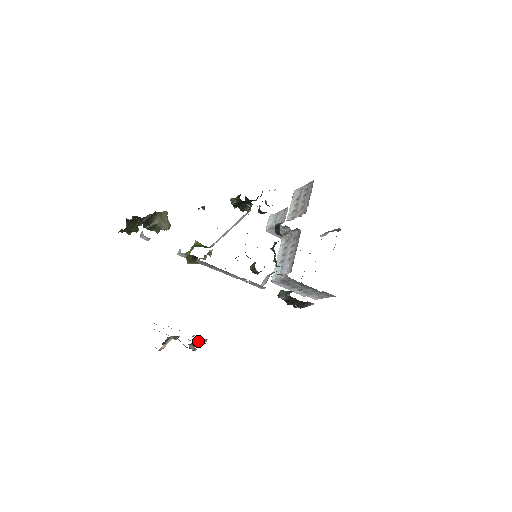
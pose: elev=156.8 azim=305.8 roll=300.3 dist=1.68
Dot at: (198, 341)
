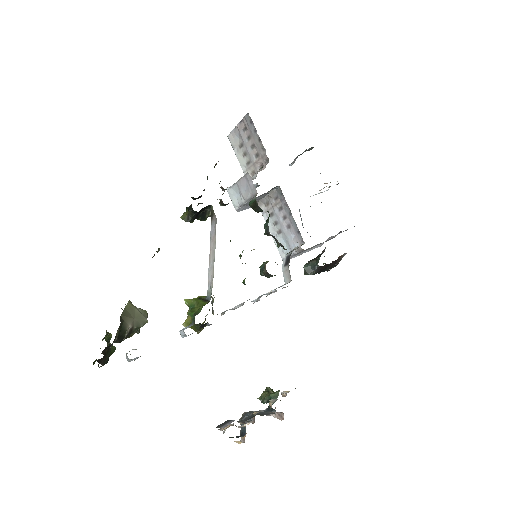
Dot at: (270, 395)
